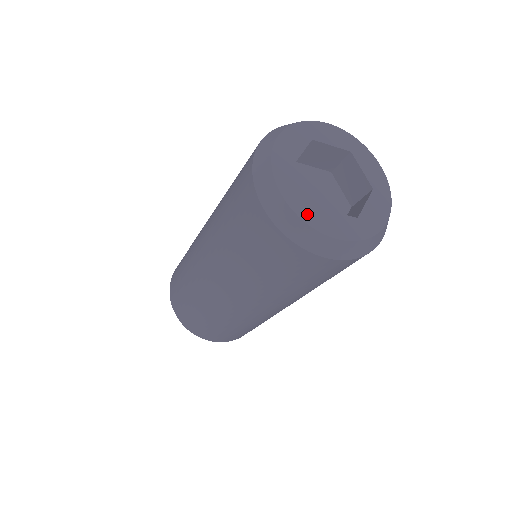
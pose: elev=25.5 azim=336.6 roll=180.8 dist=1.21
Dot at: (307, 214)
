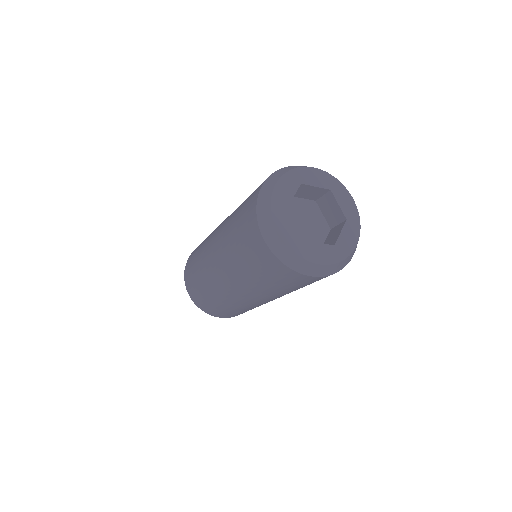
Dot at: (277, 204)
